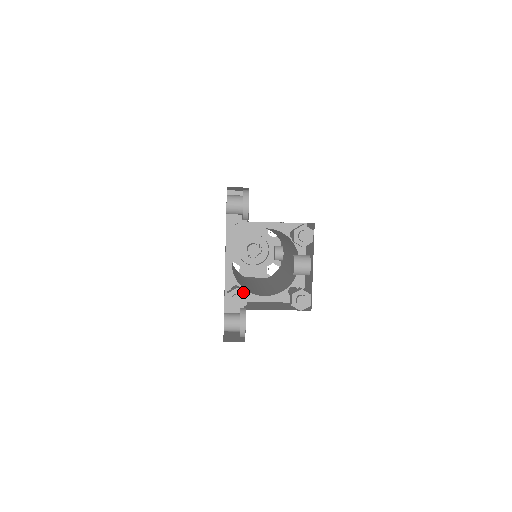
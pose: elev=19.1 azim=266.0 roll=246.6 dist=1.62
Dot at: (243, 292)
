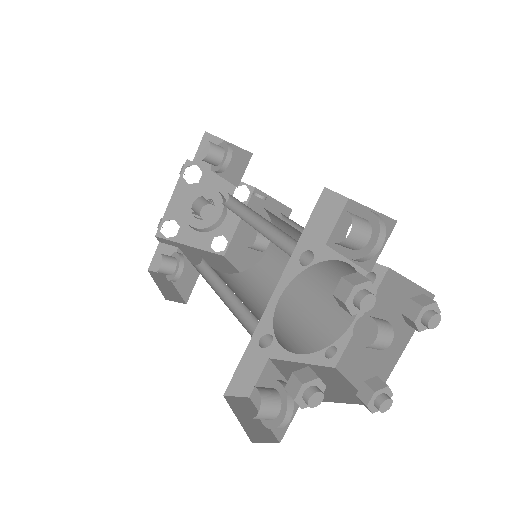
Dot at: (323, 384)
